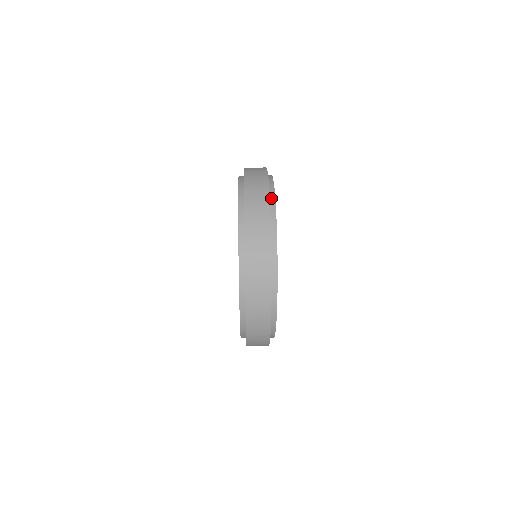
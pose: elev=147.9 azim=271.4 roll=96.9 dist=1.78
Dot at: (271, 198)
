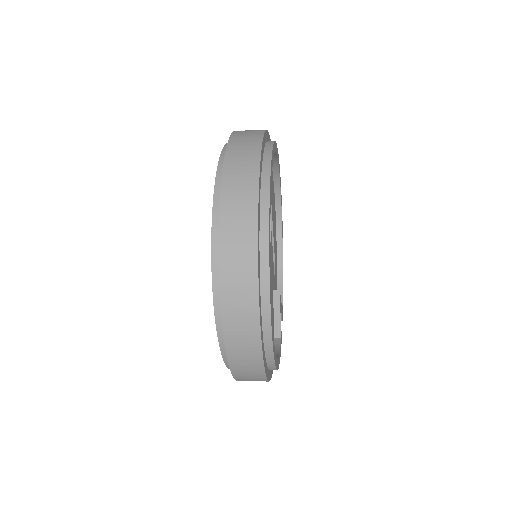
Dot at: occluded
